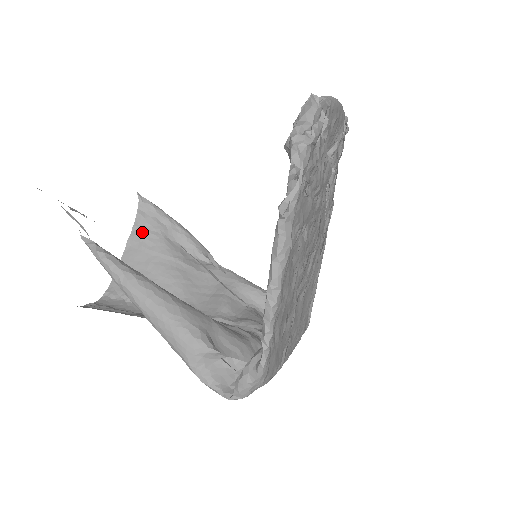
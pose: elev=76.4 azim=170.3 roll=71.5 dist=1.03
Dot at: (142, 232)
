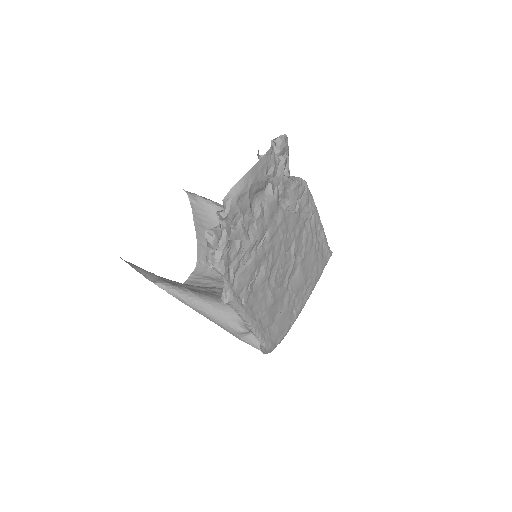
Dot at: (199, 215)
